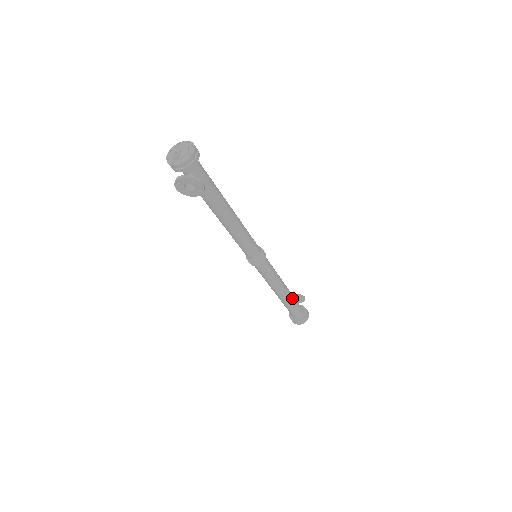
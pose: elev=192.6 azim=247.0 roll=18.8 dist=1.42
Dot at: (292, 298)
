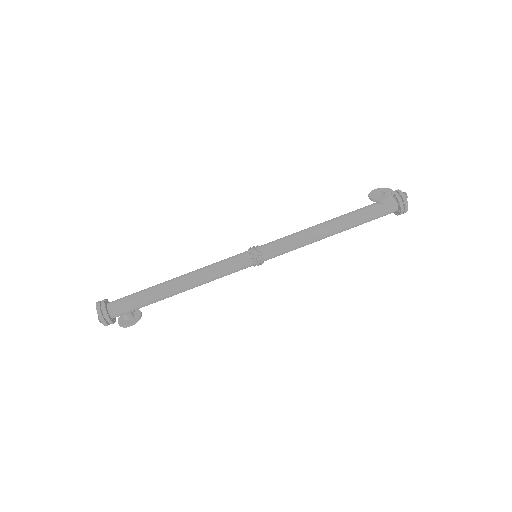
Dot at: (354, 224)
